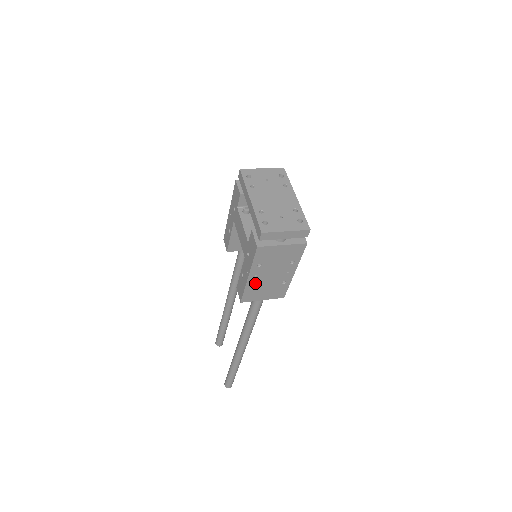
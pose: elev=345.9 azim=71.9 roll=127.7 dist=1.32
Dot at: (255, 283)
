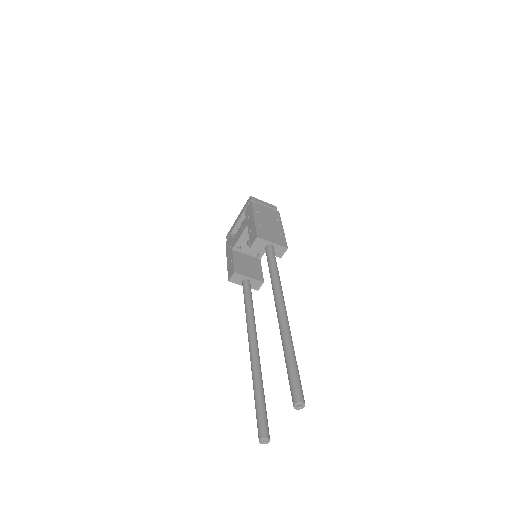
Dot at: (260, 225)
